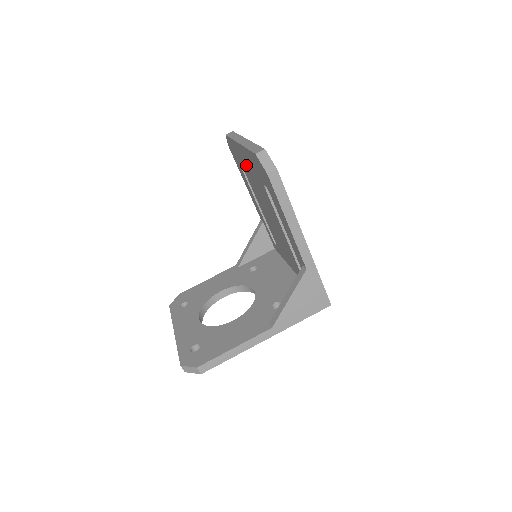
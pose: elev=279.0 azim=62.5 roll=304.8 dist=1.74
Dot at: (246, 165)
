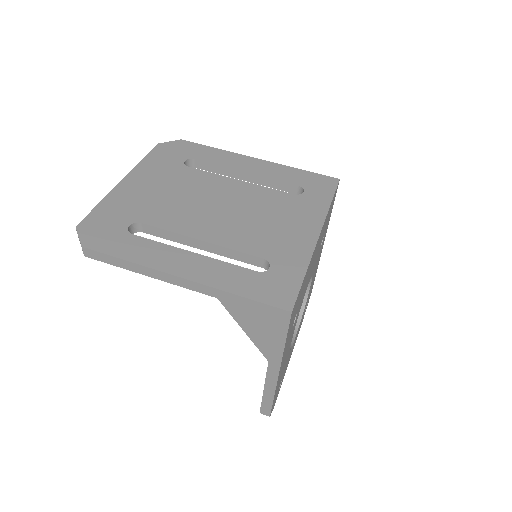
Dot at: occluded
